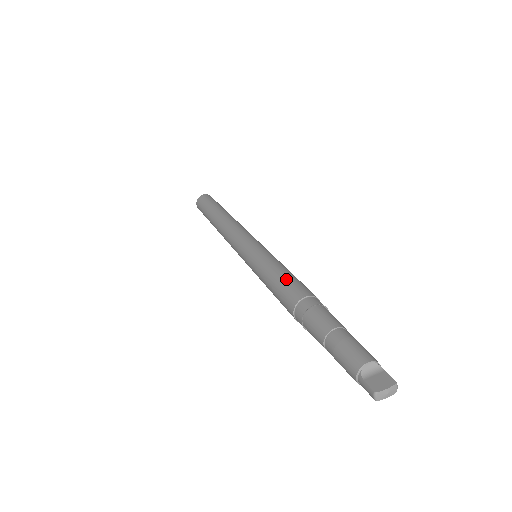
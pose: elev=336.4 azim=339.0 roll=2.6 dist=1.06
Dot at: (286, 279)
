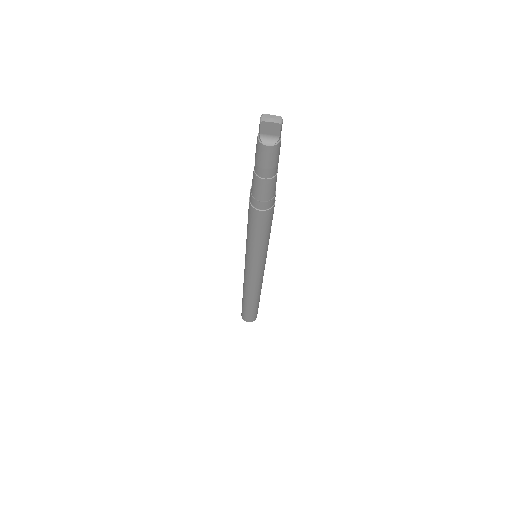
Dot at: occluded
